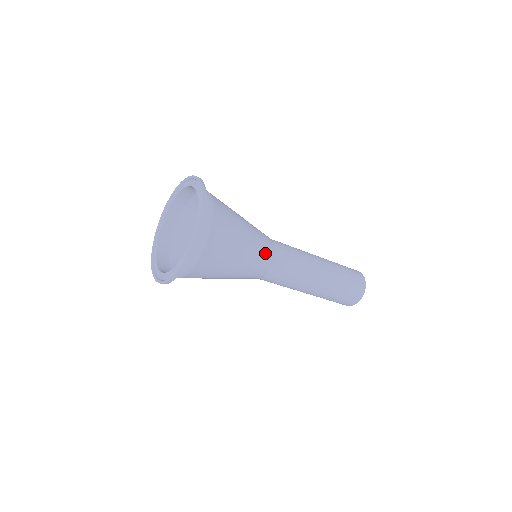
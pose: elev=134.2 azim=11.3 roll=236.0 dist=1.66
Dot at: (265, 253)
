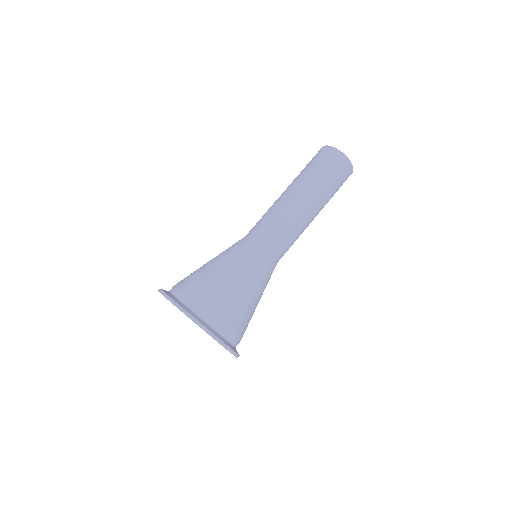
Dot at: (260, 261)
